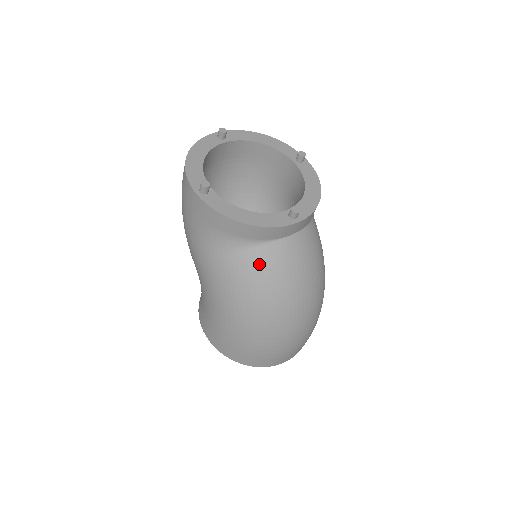
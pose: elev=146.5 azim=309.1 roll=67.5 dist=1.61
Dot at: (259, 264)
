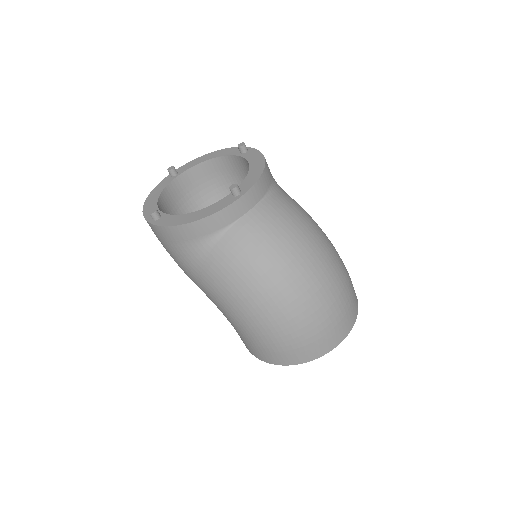
Dot at: (230, 252)
